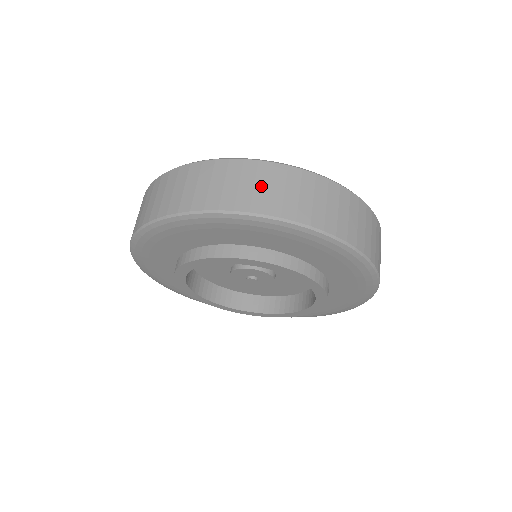
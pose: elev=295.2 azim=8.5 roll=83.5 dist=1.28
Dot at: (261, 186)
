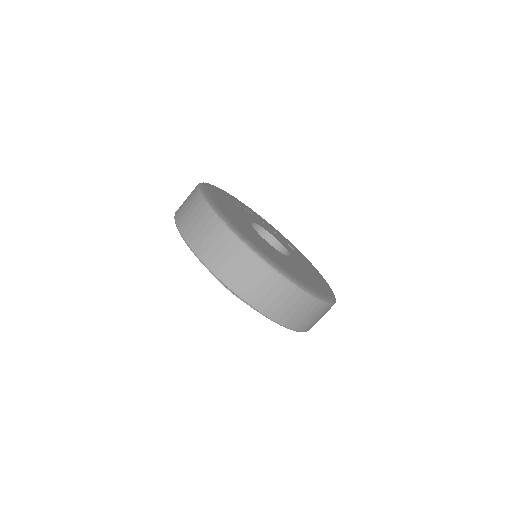
Dot at: (247, 276)
